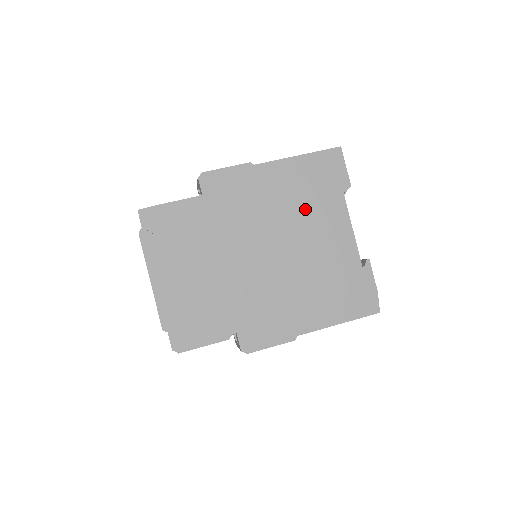
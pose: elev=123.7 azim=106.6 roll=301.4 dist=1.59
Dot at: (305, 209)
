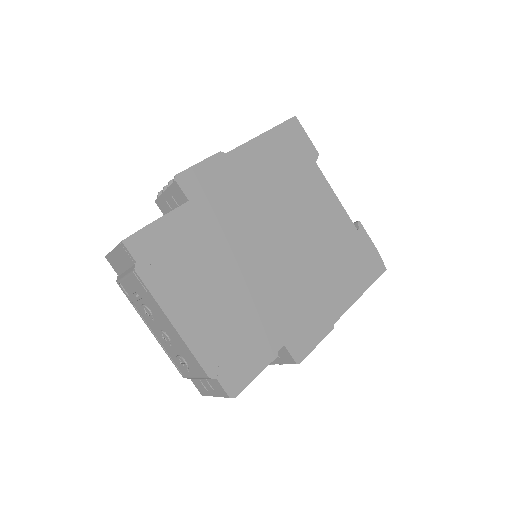
Dot at: (291, 188)
